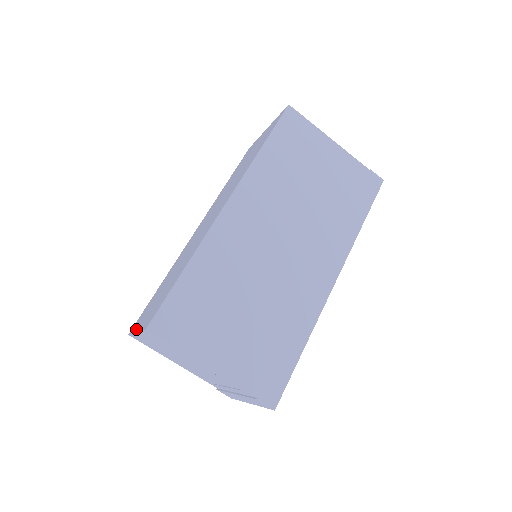
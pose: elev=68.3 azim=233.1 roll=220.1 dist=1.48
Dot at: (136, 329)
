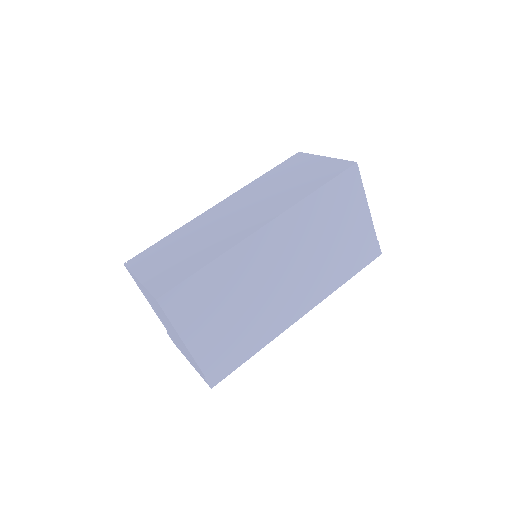
Dot at: (138, 275)
